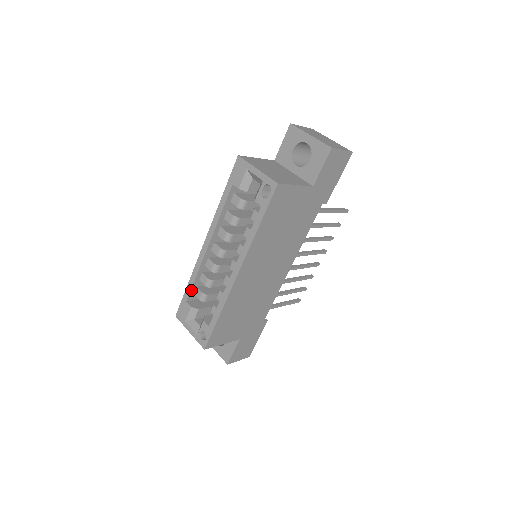
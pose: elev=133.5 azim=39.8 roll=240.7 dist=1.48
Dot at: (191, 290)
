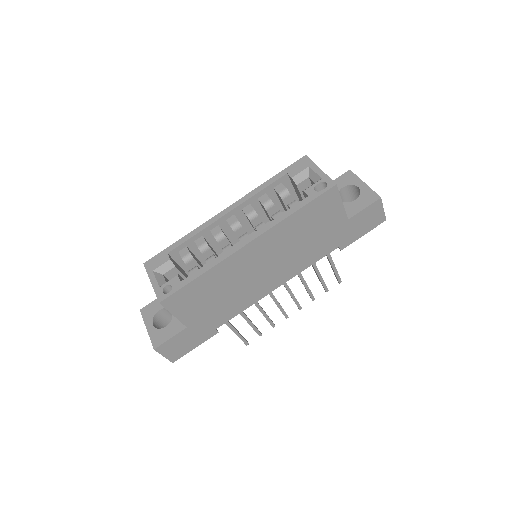
Dot at: (180, 245)
